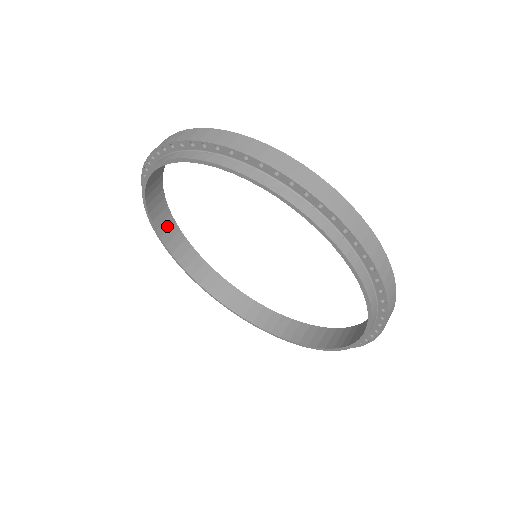
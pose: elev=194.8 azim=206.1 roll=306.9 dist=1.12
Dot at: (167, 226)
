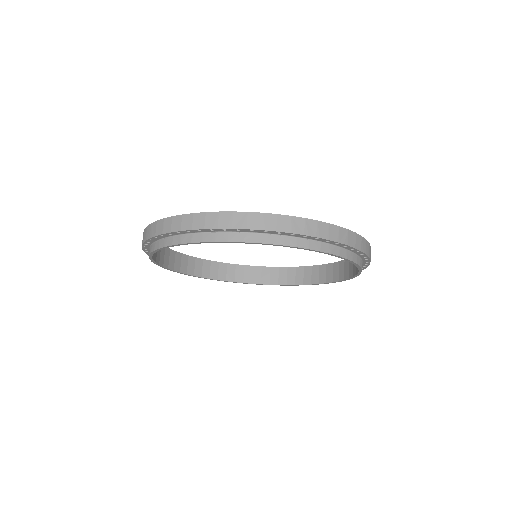
Dot at: occluded
